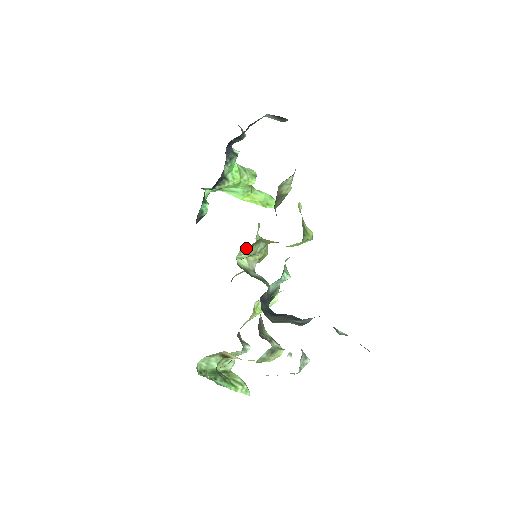
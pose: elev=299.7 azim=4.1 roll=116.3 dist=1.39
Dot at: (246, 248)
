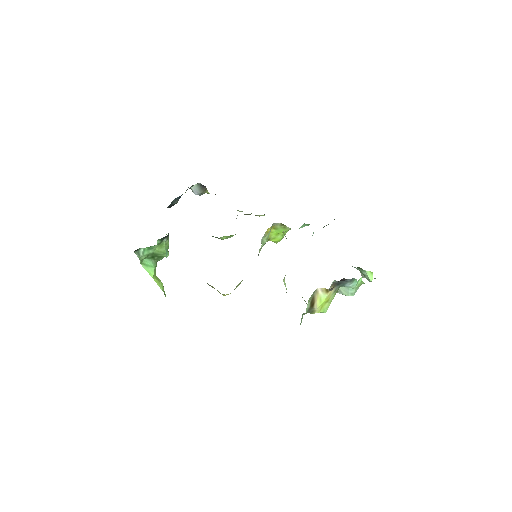
Dot at: (270, 229)
